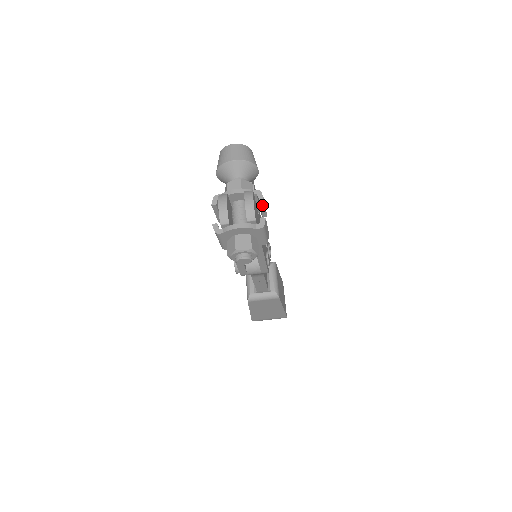
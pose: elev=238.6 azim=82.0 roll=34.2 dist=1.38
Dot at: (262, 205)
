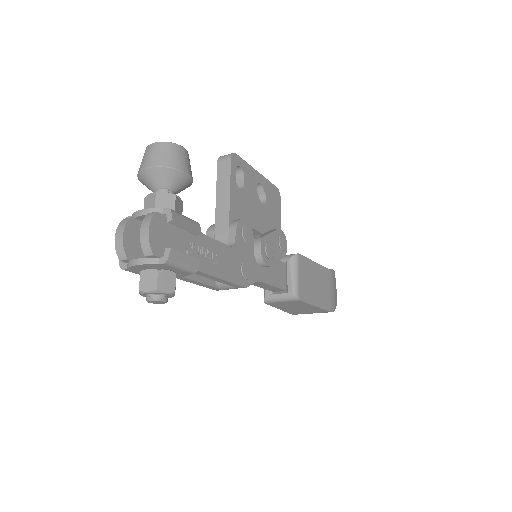
Dot at: (180, 226)
